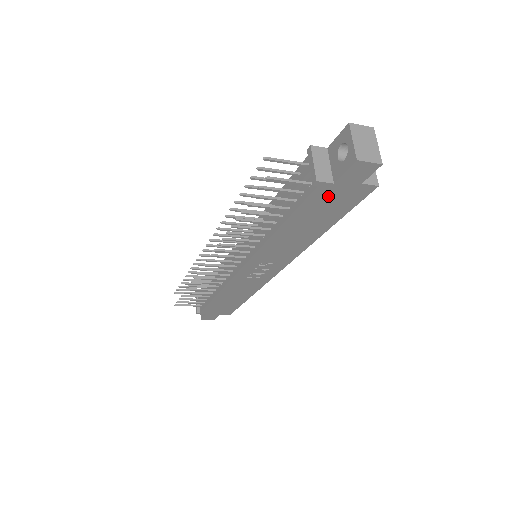
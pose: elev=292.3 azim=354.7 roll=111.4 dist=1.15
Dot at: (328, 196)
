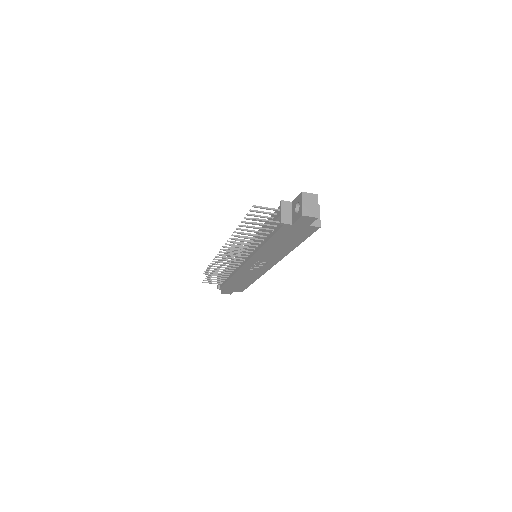
Dot at: (291, 230)
